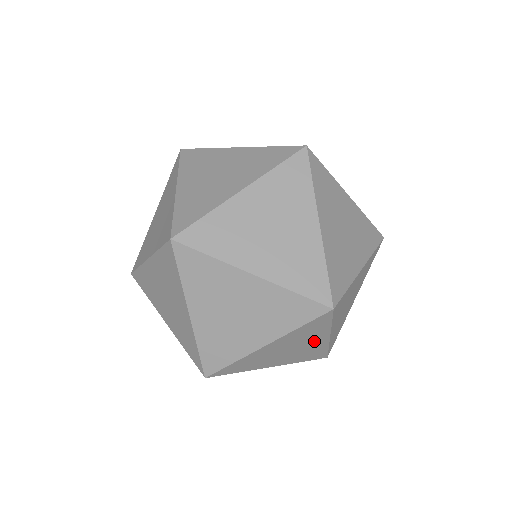
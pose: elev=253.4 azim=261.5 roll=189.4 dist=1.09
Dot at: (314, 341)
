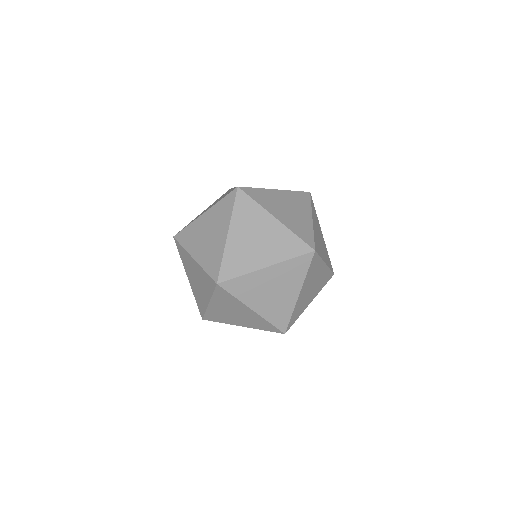
Dot at: (290, 291)
